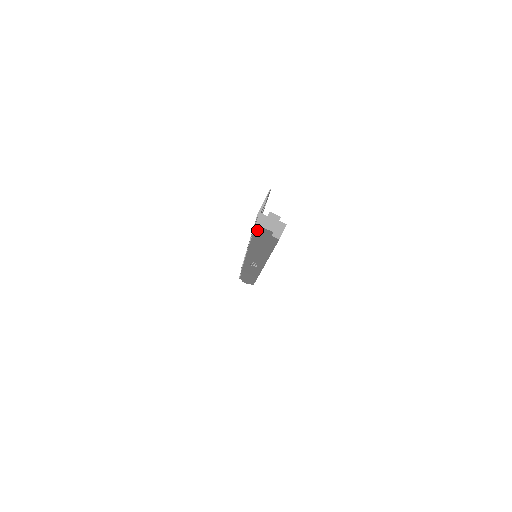
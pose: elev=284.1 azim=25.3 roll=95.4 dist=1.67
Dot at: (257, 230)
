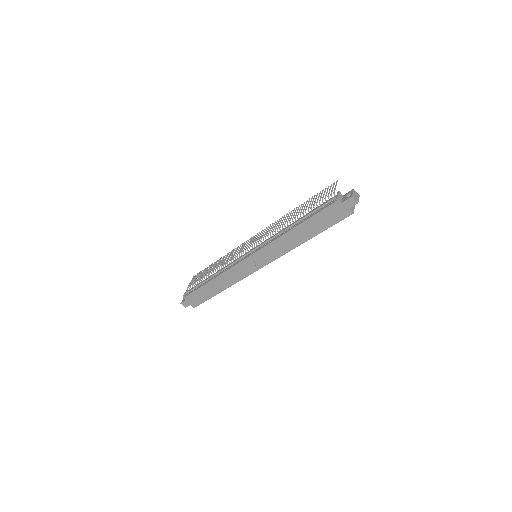
Dot at: (338, 201)
